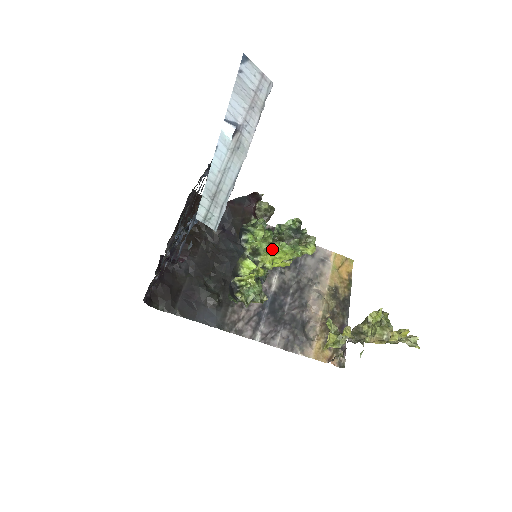
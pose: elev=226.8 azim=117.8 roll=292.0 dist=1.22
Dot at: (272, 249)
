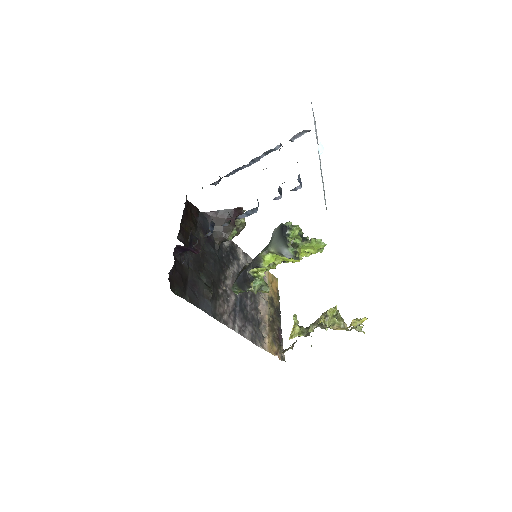
Dot at: (309, 243)
